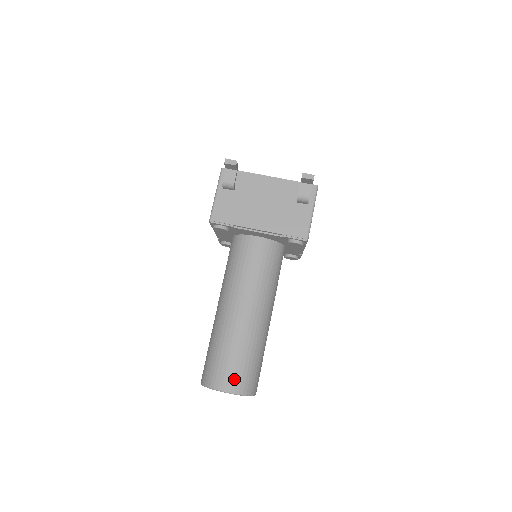
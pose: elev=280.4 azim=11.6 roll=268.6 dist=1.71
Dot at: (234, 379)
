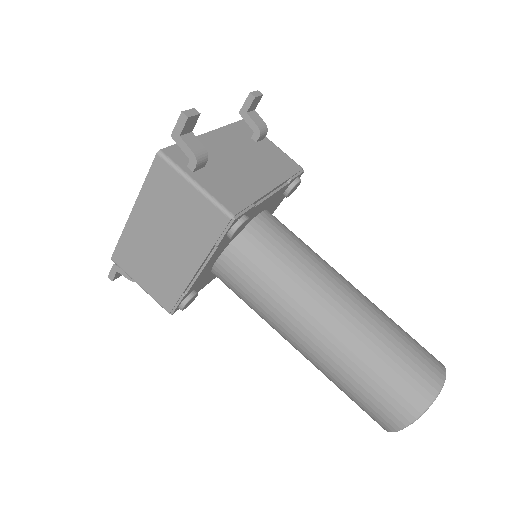
Dot at: (430, 358)
